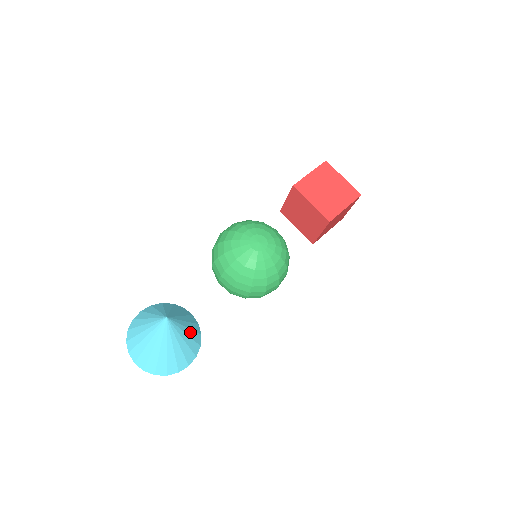
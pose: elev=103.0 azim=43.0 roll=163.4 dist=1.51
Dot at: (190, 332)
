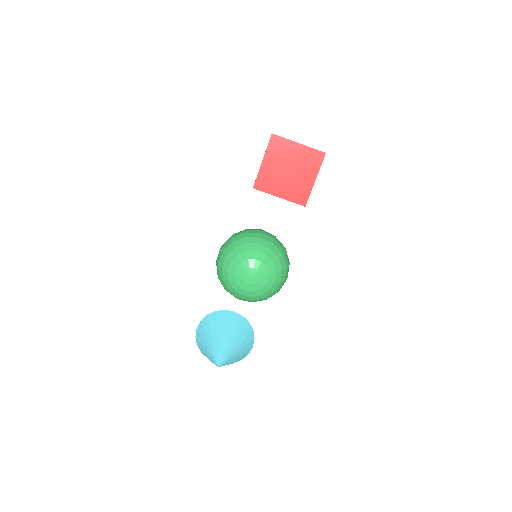
Dot at: (240, 339)
